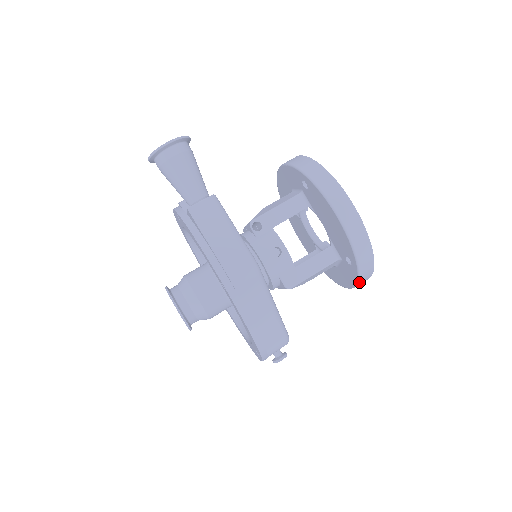
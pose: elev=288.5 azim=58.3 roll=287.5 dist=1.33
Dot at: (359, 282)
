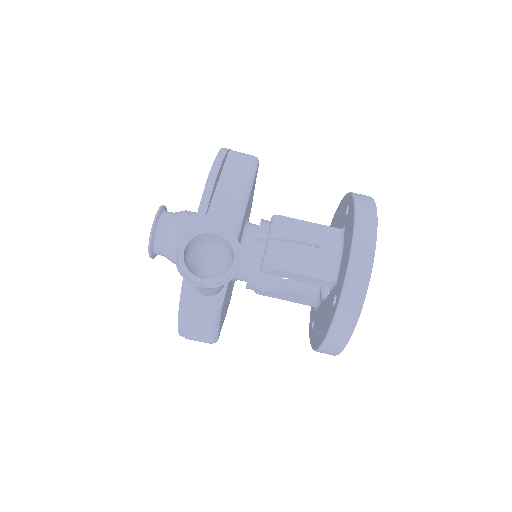
Dot at: occluded
